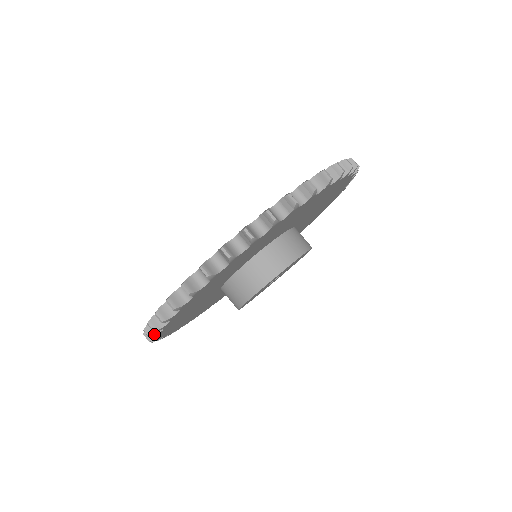
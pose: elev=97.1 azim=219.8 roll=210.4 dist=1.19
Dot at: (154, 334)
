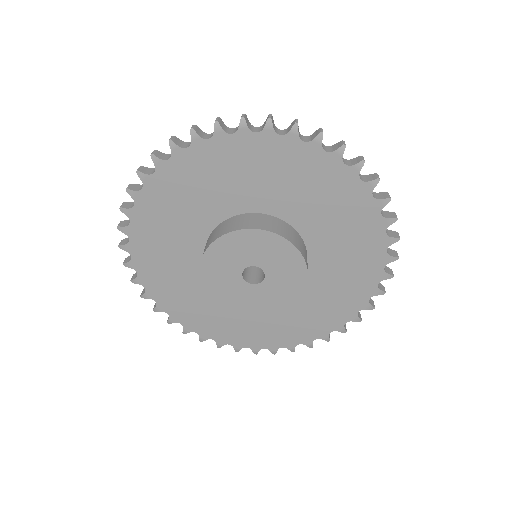
Dot at: (221, 125)
